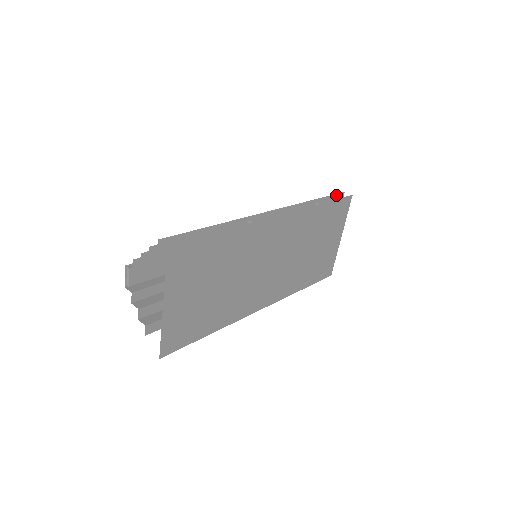
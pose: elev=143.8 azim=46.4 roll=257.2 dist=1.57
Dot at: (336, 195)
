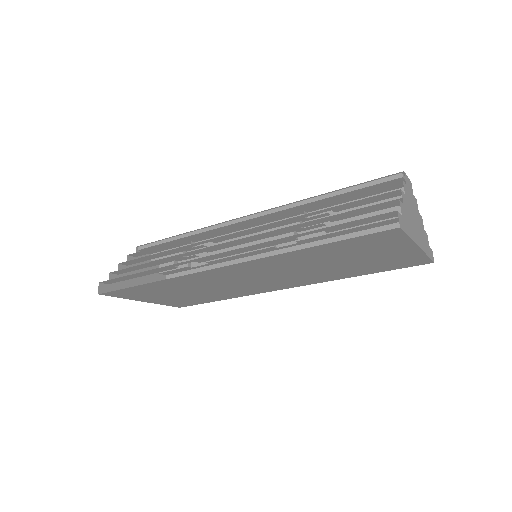
Dot at: (370, 217)
